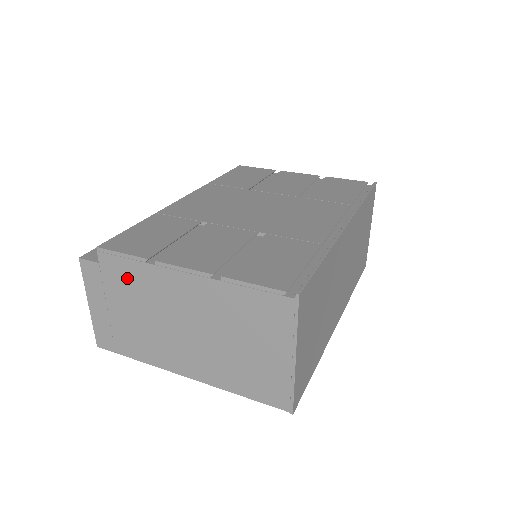
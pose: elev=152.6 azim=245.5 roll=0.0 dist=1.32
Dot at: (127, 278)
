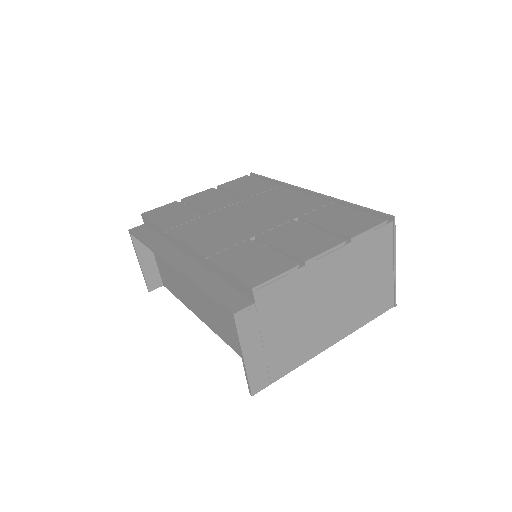
Dot at: (282, 297)
